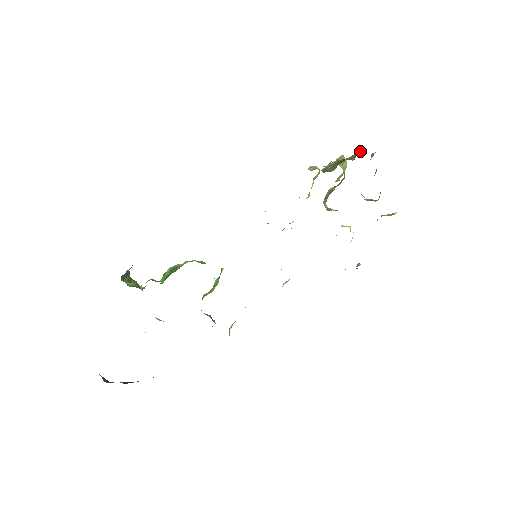
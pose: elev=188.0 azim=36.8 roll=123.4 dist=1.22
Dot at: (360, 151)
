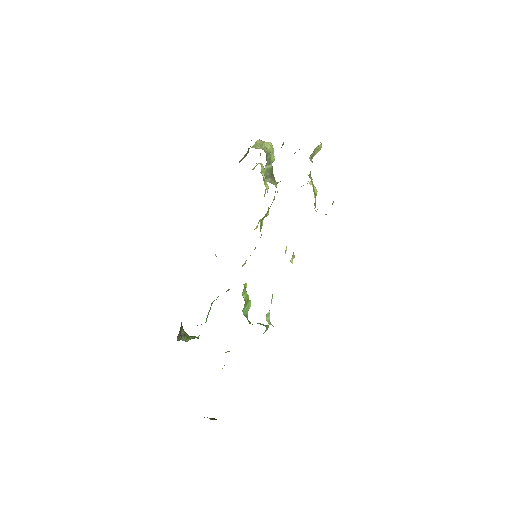
Dot at: occluded
